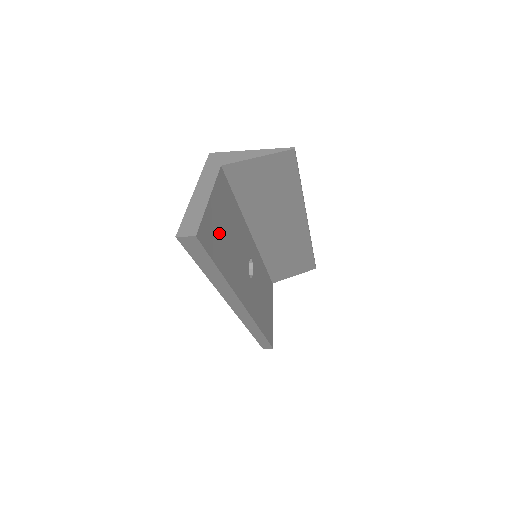
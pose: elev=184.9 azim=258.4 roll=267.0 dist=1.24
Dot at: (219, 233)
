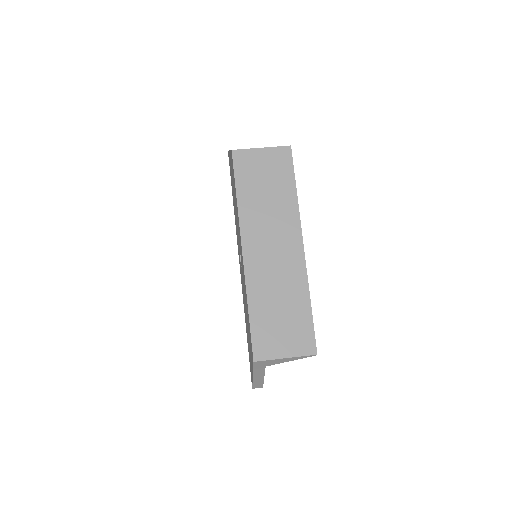
Dot at: occluded
